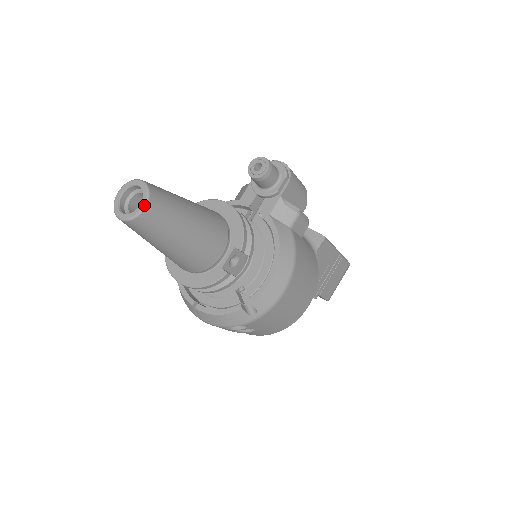
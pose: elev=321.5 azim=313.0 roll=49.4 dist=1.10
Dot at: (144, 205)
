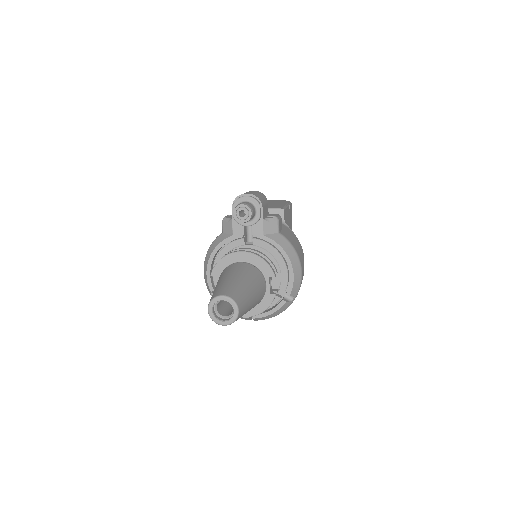
Dot at: (237, 310)
